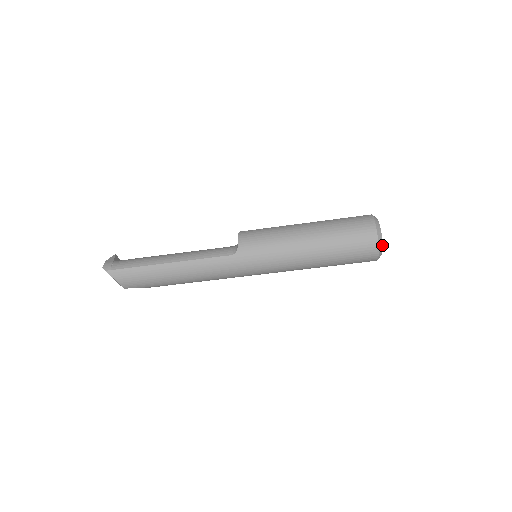
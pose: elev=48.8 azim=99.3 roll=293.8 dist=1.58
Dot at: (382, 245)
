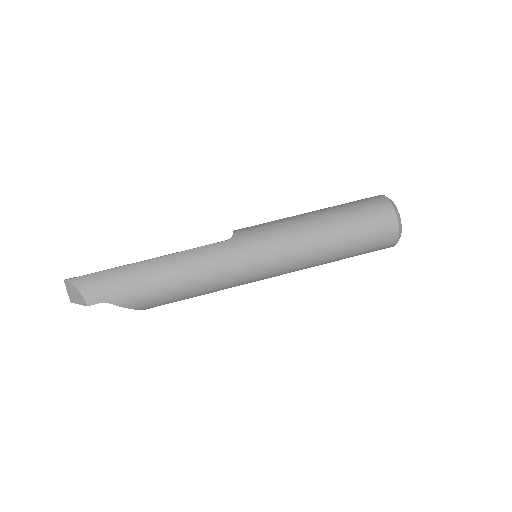
Dot at: occluded
